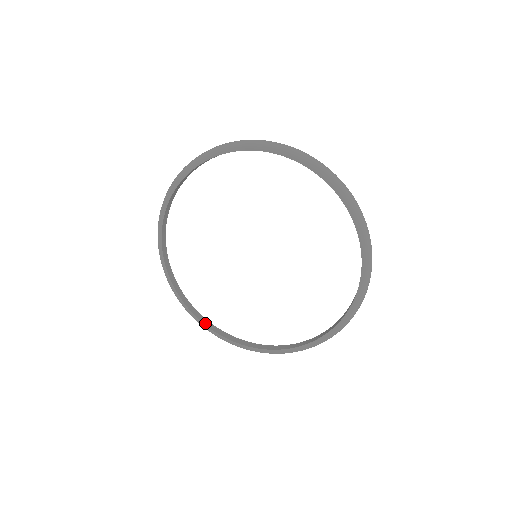
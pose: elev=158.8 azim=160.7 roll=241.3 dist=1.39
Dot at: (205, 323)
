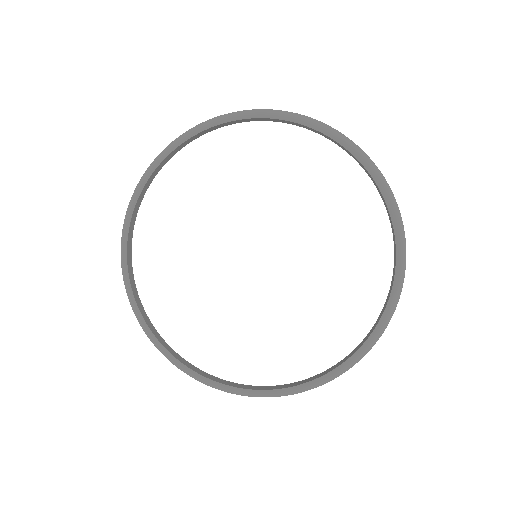
Dot at: (146, 320)
